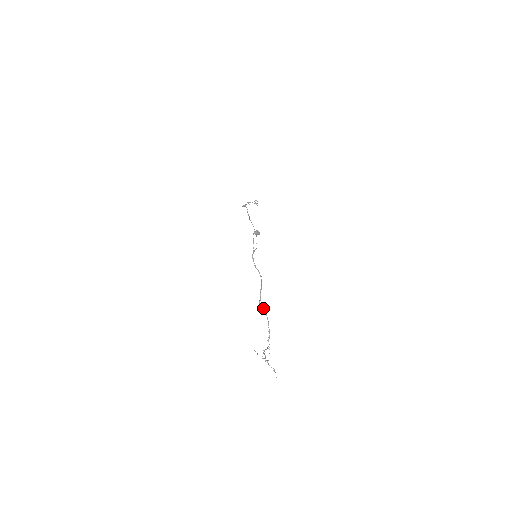
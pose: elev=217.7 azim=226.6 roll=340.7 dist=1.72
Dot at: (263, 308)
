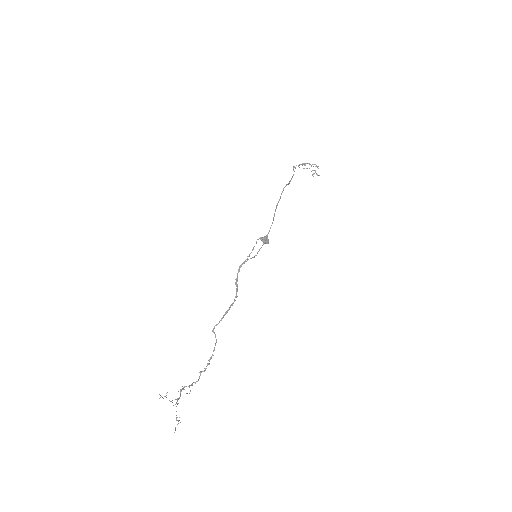
Dot at: (215, 335)
